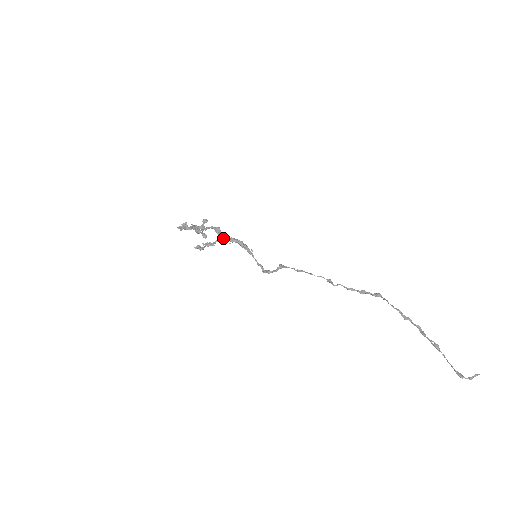
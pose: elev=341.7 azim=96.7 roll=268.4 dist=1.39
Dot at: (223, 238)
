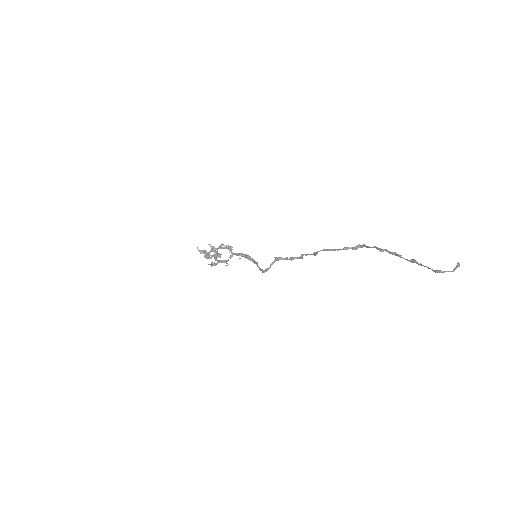
Dot at: (233, 253)
